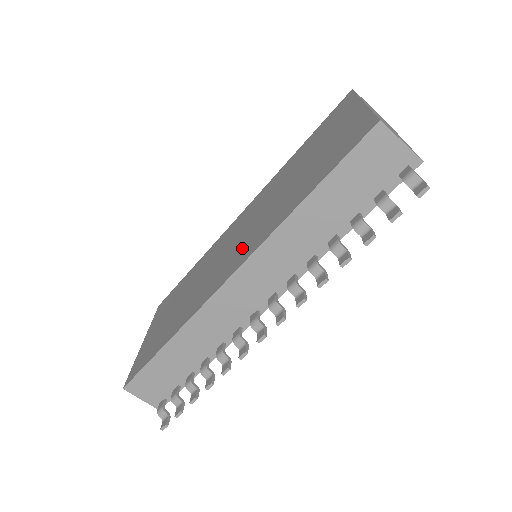
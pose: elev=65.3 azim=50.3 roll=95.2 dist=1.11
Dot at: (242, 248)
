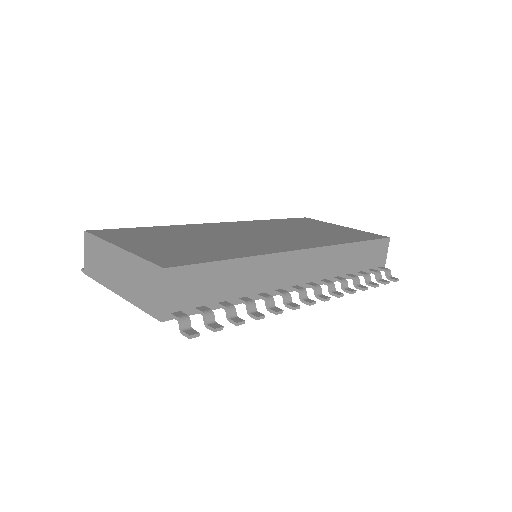
Dot at: (292, 240)
